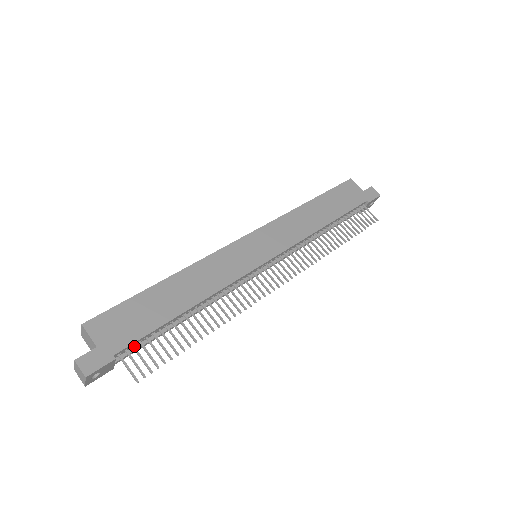
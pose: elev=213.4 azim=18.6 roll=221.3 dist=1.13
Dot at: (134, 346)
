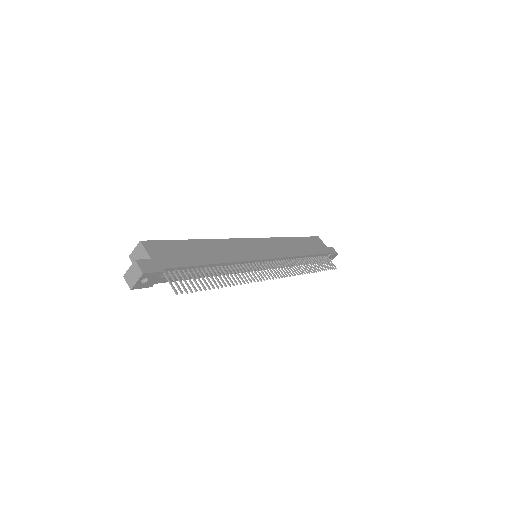
Dot at: (175, 271)
